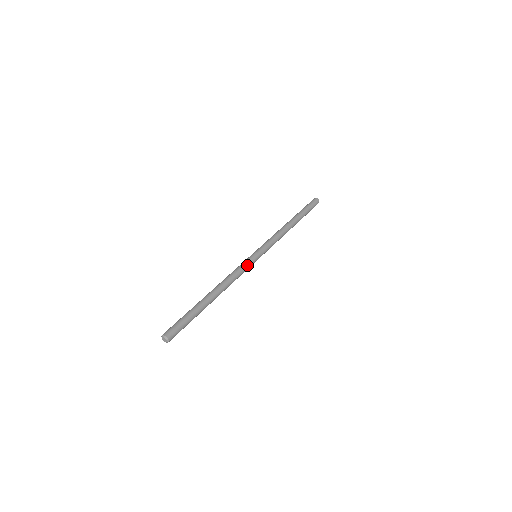
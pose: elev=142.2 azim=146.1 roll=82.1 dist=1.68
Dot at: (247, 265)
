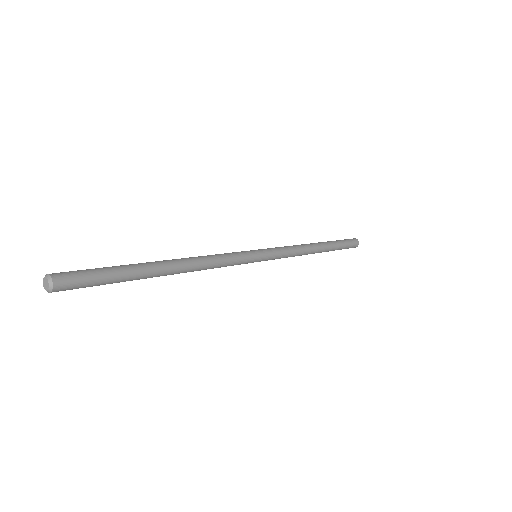
Dot at: (235, 253)
